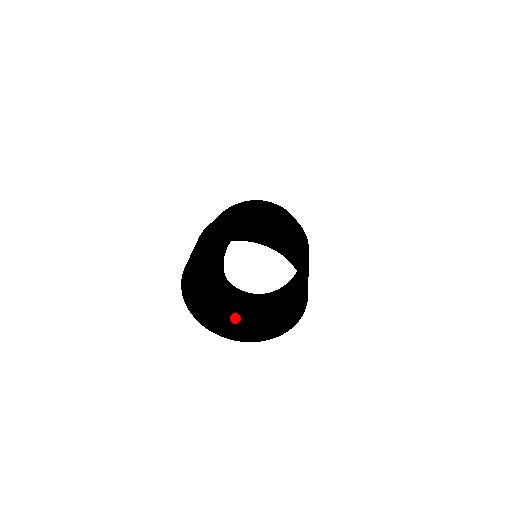
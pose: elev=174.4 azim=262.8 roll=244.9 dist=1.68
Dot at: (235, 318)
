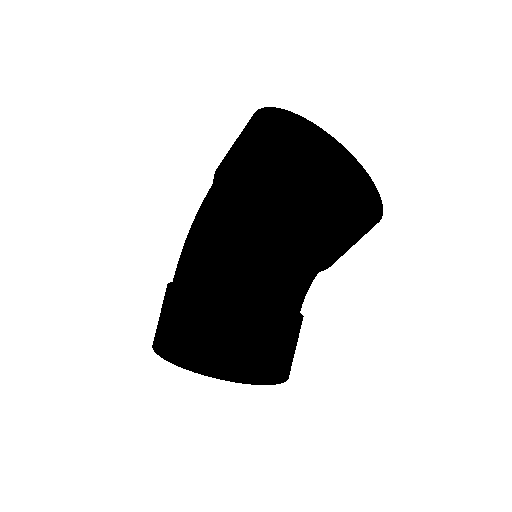
Dot at: (298, 238)
